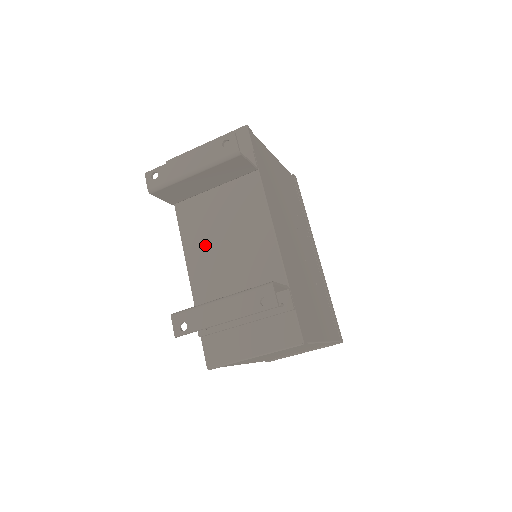
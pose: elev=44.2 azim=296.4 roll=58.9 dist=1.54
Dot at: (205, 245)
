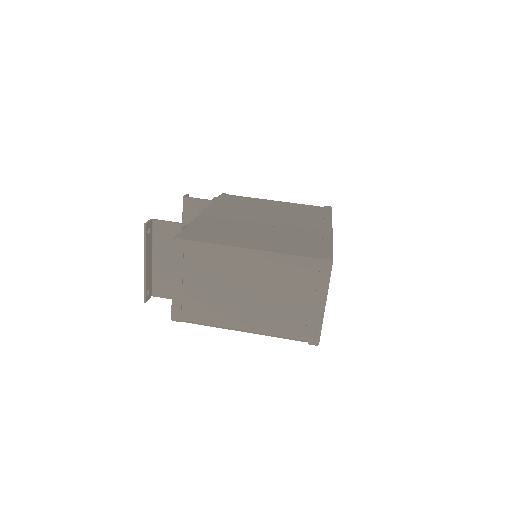
Dot at: occluded
